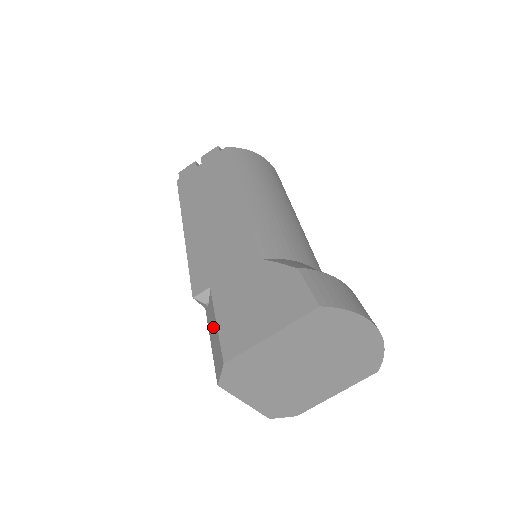
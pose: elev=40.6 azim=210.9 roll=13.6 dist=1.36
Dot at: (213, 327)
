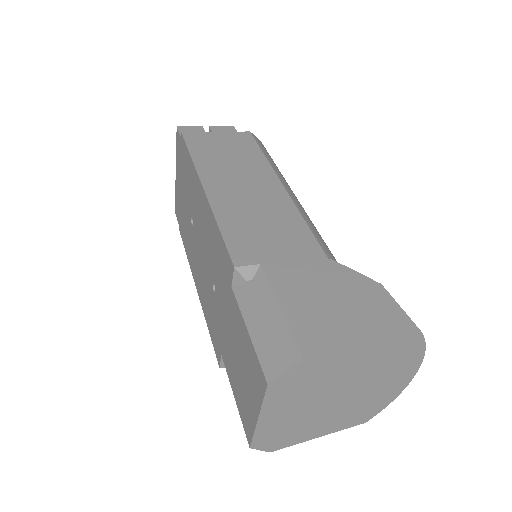
Dot at: (265, 311)
